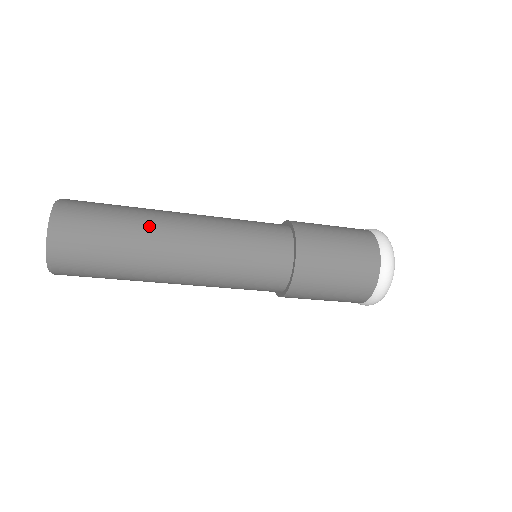
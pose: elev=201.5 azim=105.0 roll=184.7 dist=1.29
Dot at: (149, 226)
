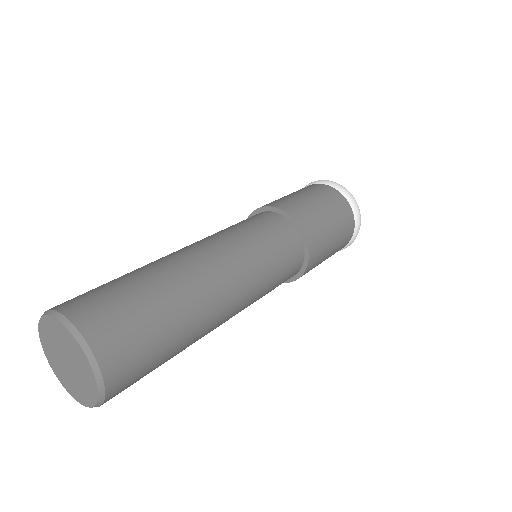
Dot at: (197, 309)
